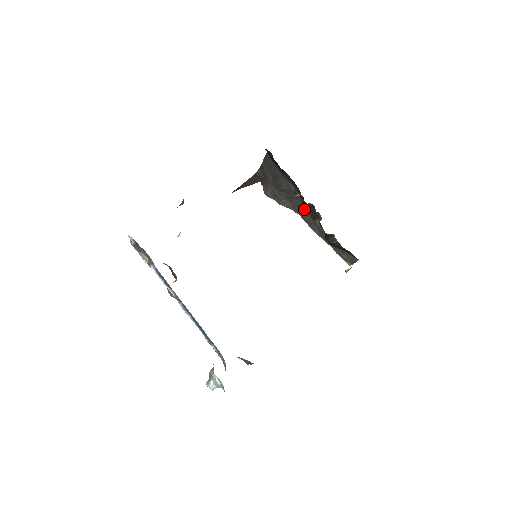
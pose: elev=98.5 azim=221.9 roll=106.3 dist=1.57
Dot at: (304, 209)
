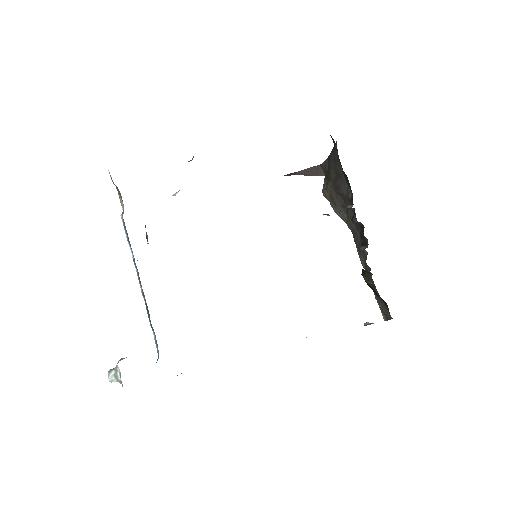
Dot at: (357, 228)
